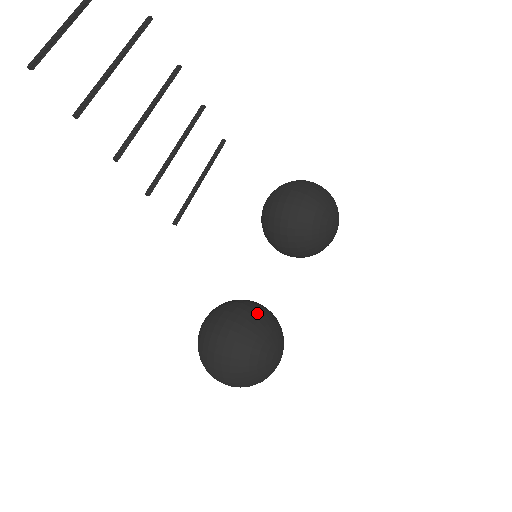
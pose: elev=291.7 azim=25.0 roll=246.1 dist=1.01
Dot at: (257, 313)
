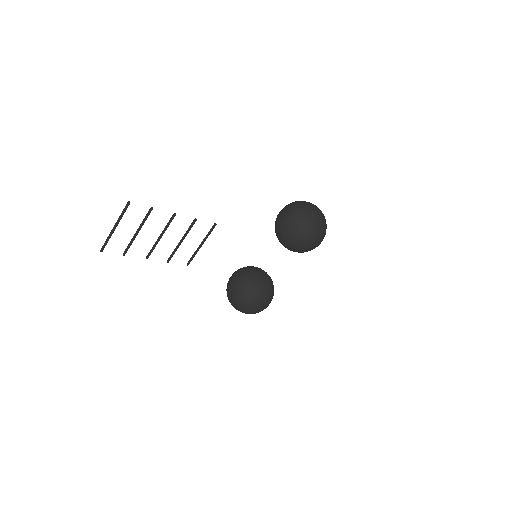
Dot at: (252, 286)
